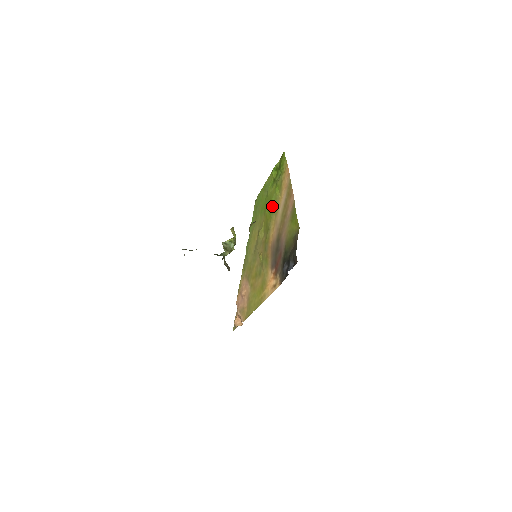
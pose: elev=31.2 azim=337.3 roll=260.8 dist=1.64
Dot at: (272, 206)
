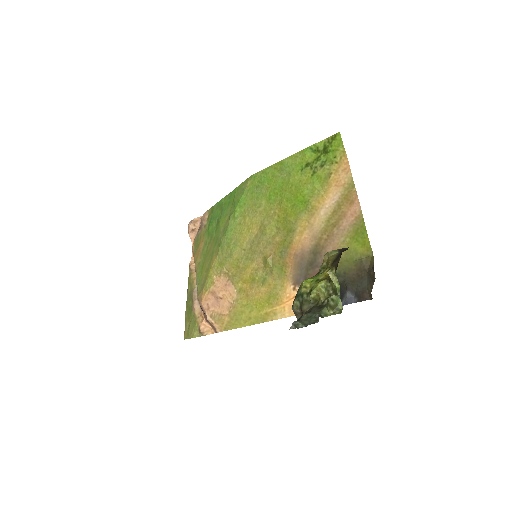
Dot at: (302, 201)
